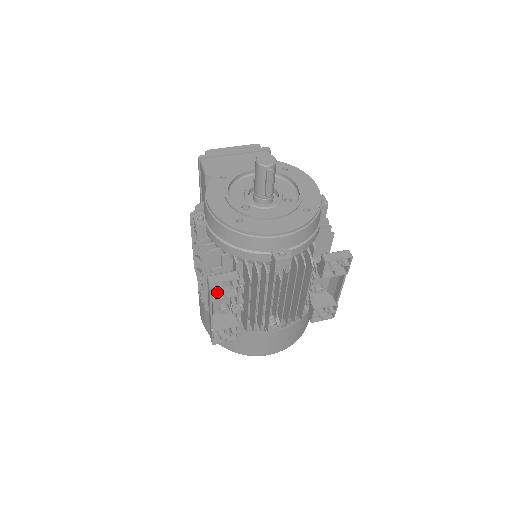
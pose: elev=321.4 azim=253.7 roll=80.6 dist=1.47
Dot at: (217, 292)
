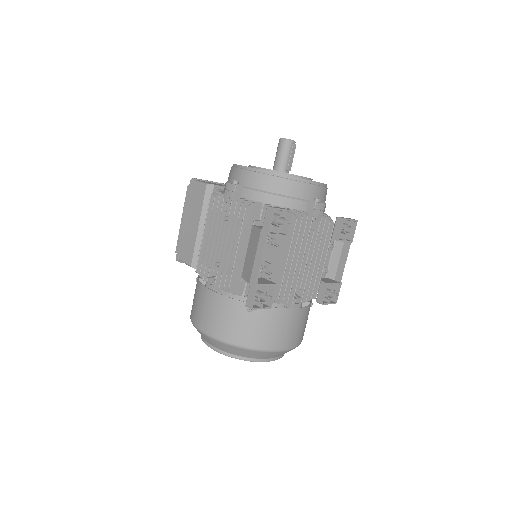
Dot at: occluded
